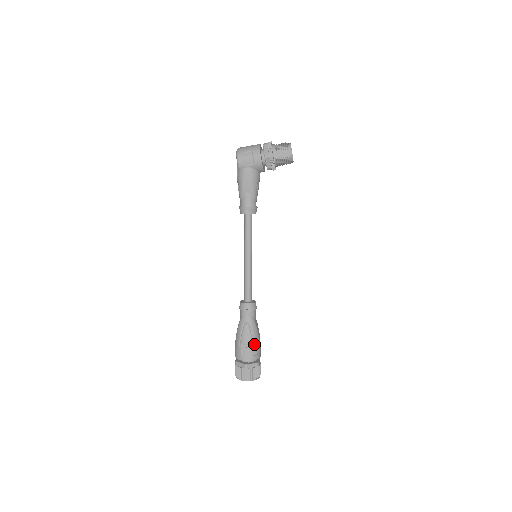
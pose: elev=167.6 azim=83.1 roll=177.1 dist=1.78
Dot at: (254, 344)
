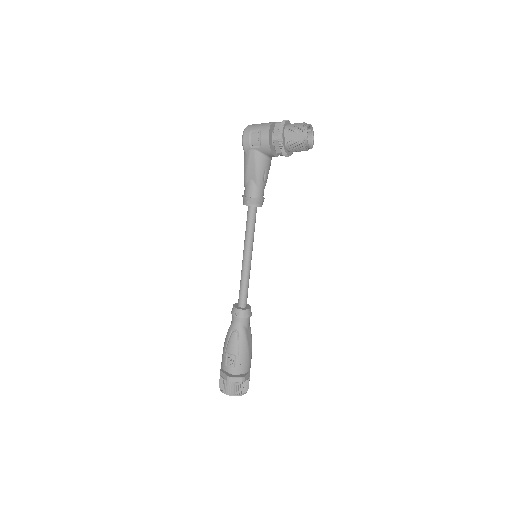
Dot at: (240, 356)
